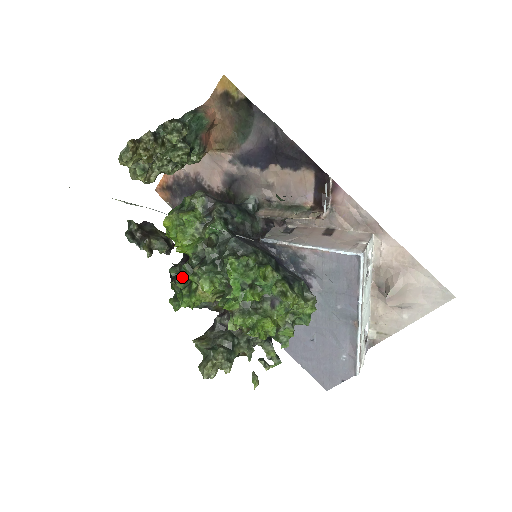
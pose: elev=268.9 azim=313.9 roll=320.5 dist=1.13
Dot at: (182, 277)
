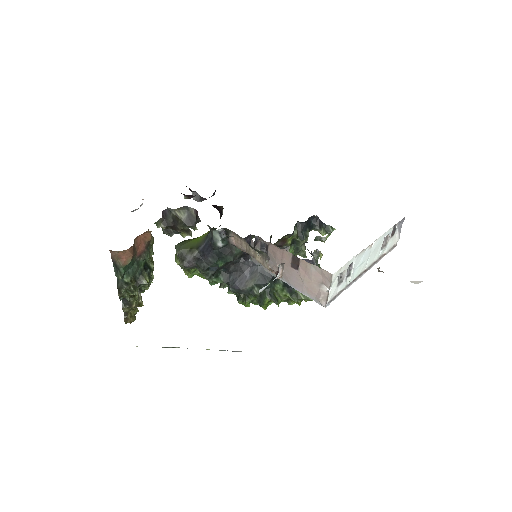
Dot at: occluded
